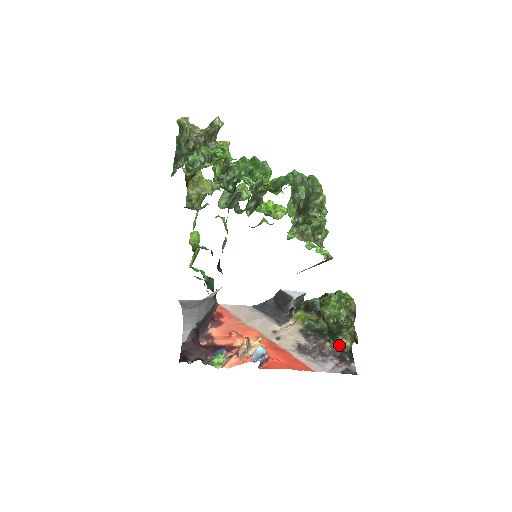
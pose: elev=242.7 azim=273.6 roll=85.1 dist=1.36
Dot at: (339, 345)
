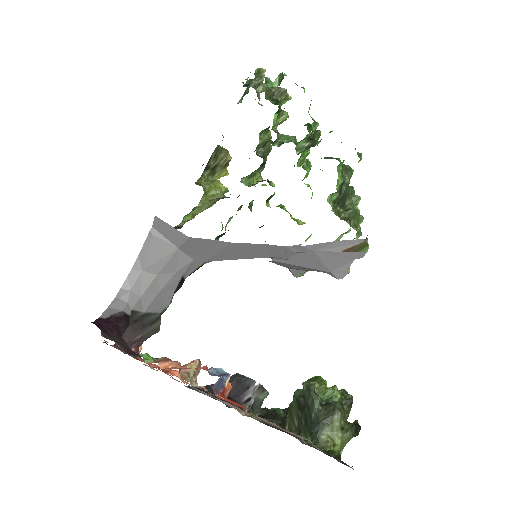
Dot at: (321, 448)
